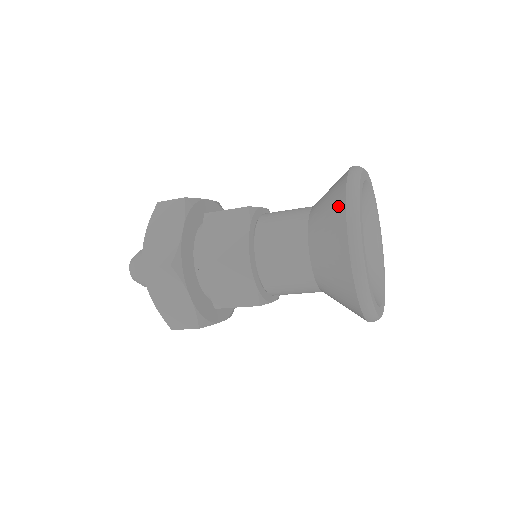
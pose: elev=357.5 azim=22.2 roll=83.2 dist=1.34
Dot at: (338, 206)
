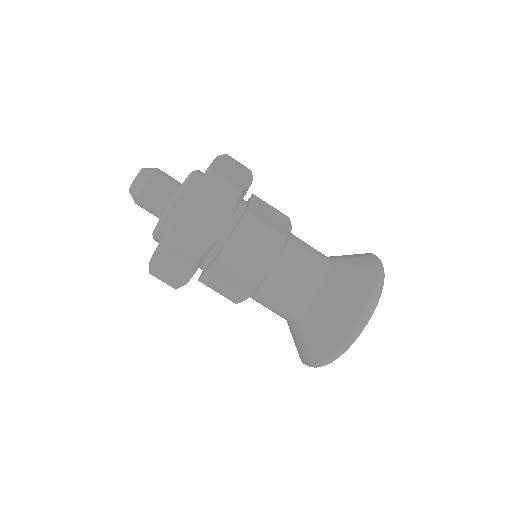
Dot at: (370, 261)
